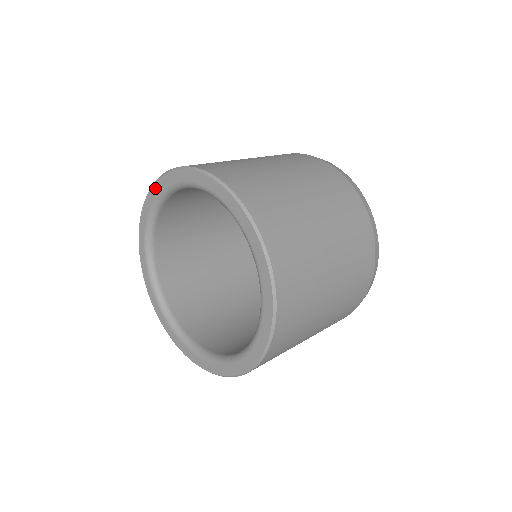
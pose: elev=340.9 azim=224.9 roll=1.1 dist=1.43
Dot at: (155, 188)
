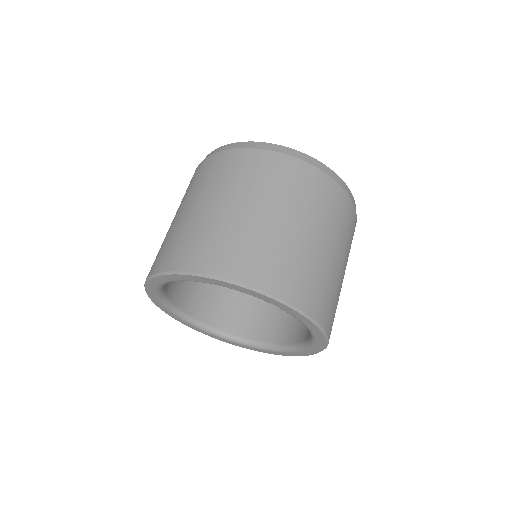
Dot at: (153, 282)
